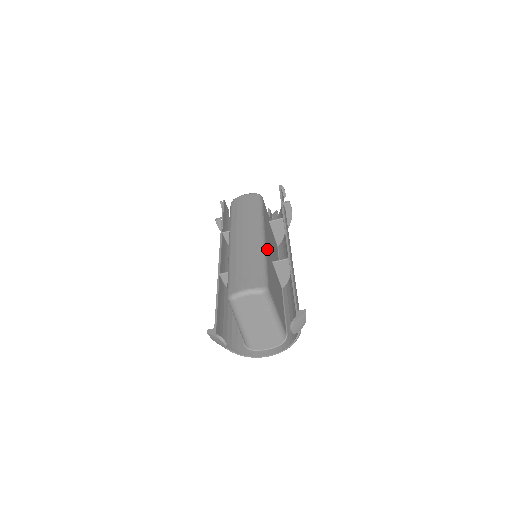
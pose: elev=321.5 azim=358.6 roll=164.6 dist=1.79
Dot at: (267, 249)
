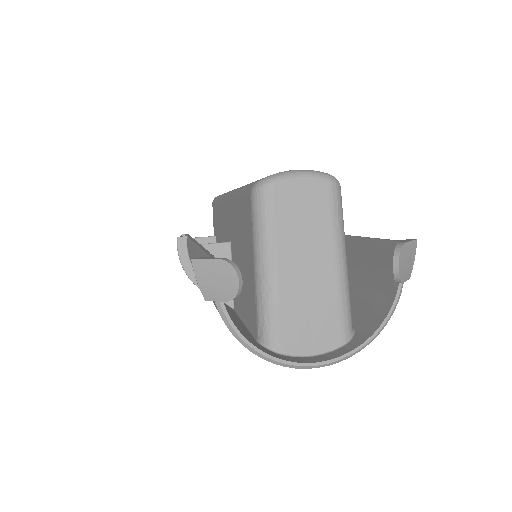
Dot at: occluded
